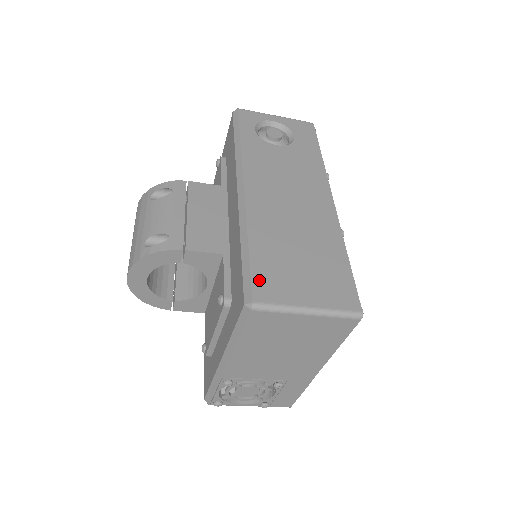
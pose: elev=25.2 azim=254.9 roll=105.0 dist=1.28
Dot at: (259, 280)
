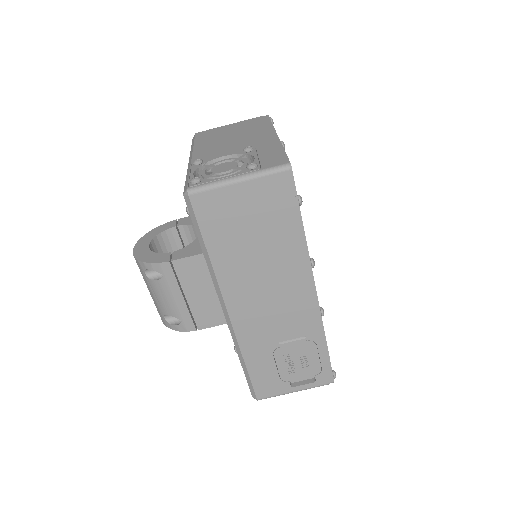
Dot at: occluded
